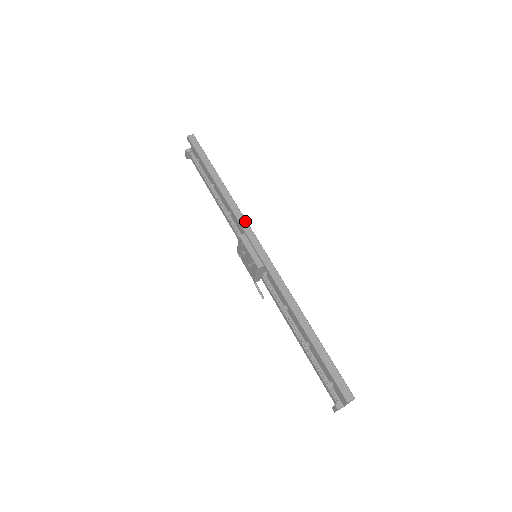
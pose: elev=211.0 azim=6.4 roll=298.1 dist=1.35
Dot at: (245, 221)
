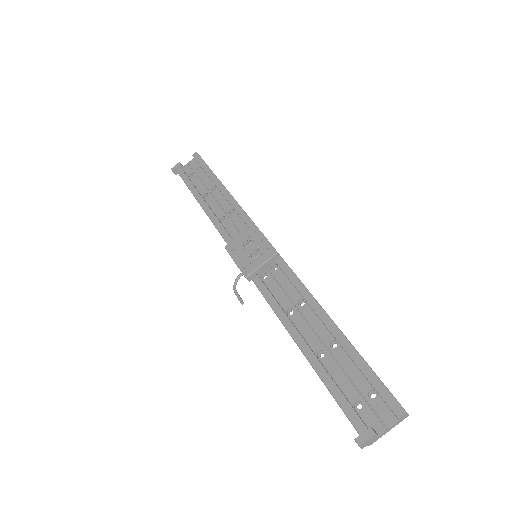
Dot at: occluded
